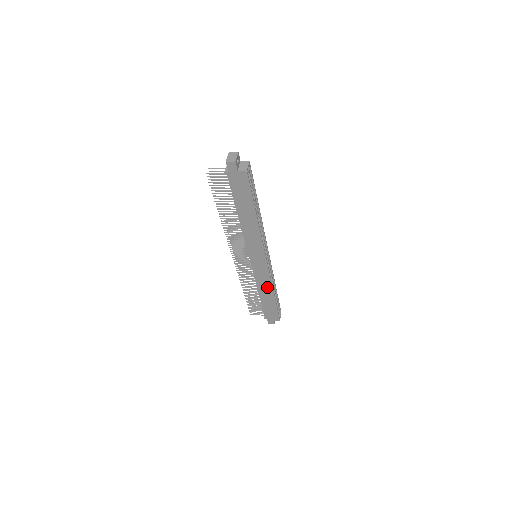
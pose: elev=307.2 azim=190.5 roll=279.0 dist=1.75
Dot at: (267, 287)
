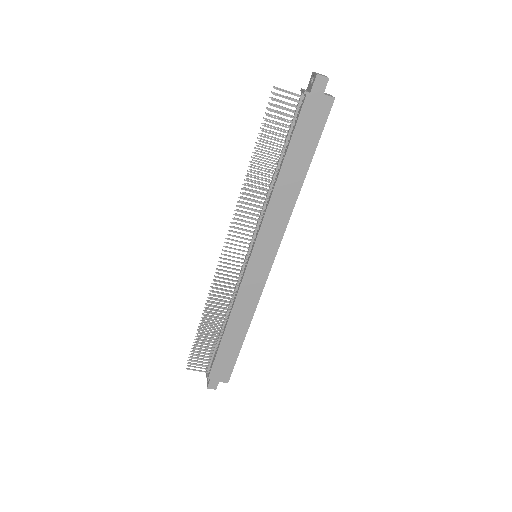
Dot at: (246, 314)
